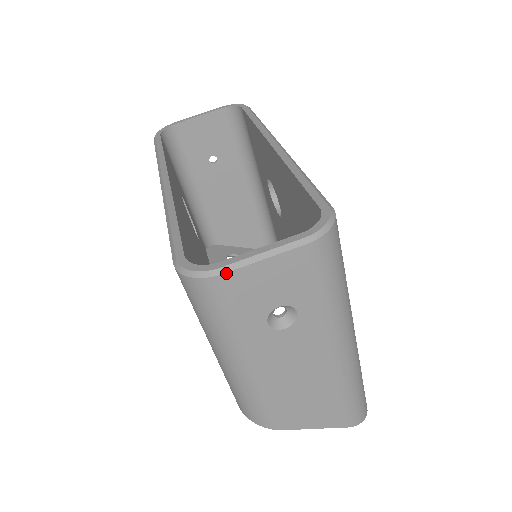
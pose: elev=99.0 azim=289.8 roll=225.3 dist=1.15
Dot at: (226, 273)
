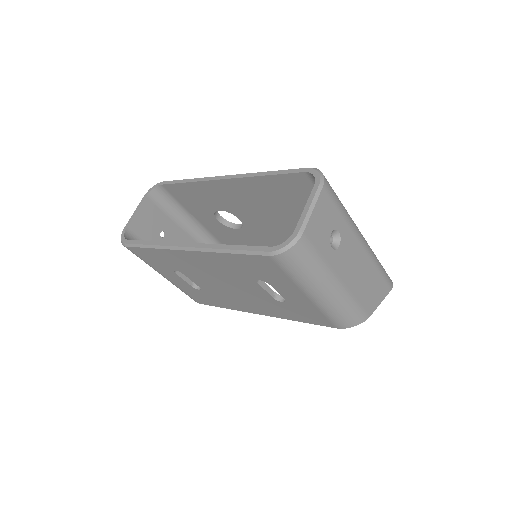
Dot at: (304, 230)
